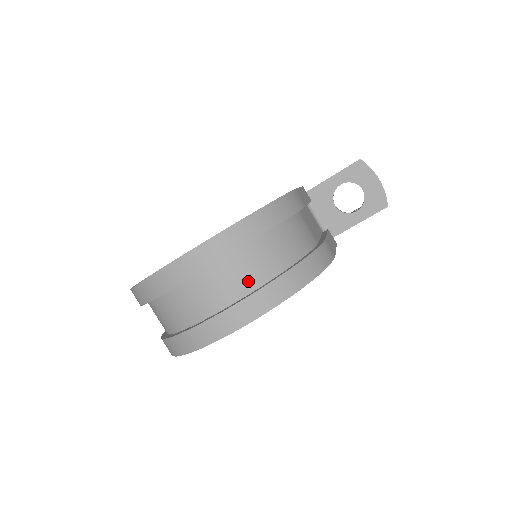
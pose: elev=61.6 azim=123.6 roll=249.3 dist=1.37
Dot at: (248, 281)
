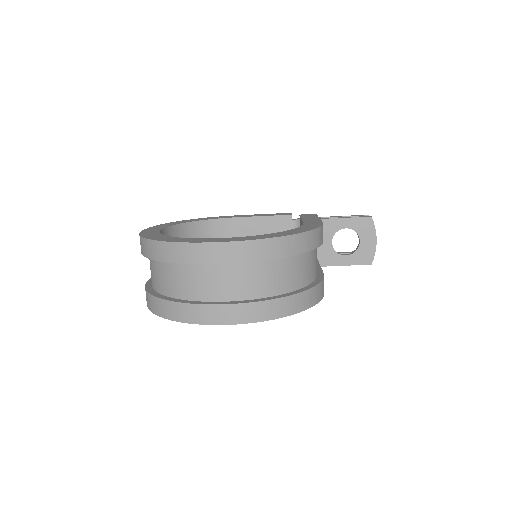
Dot at: (263, 288)
